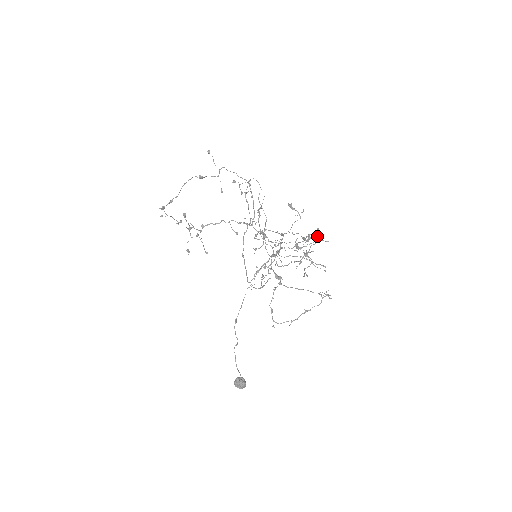
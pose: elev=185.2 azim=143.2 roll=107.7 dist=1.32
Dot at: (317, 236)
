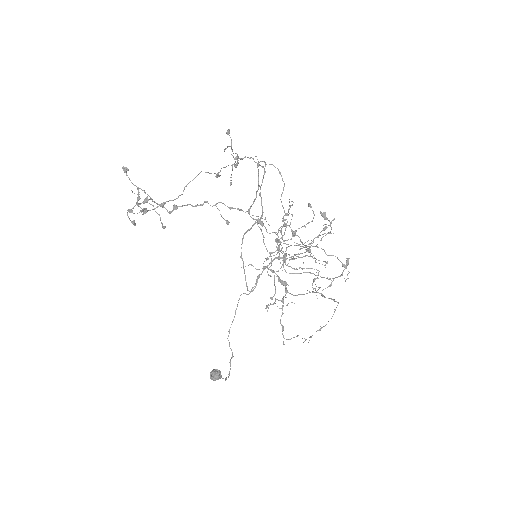
Dot at: (323, 228)
